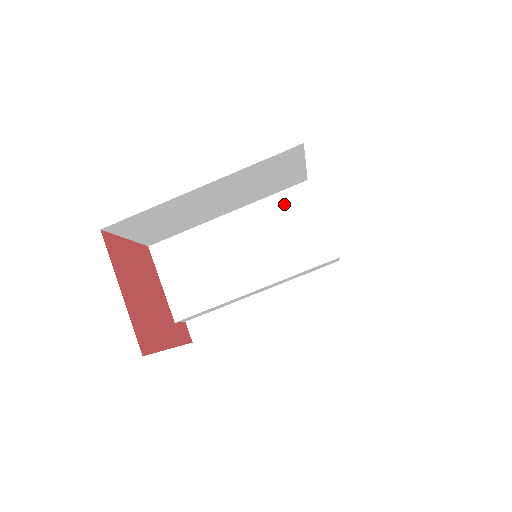
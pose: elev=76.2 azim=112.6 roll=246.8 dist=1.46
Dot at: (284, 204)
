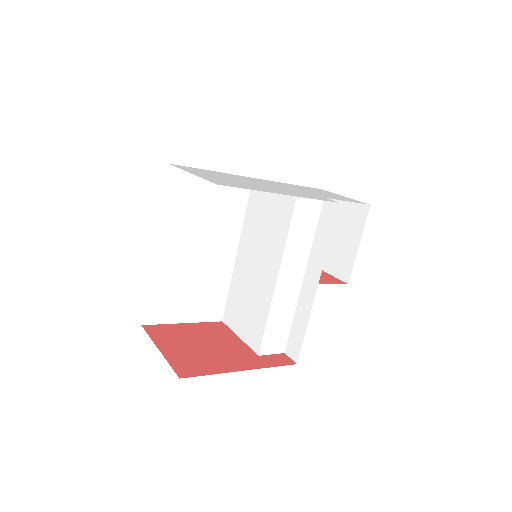
Dot at: (253, 207)
